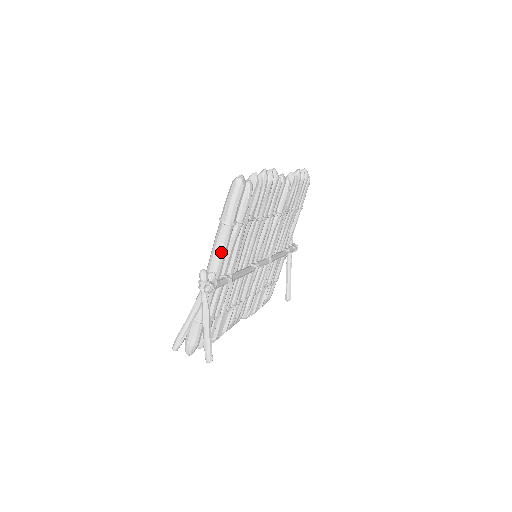
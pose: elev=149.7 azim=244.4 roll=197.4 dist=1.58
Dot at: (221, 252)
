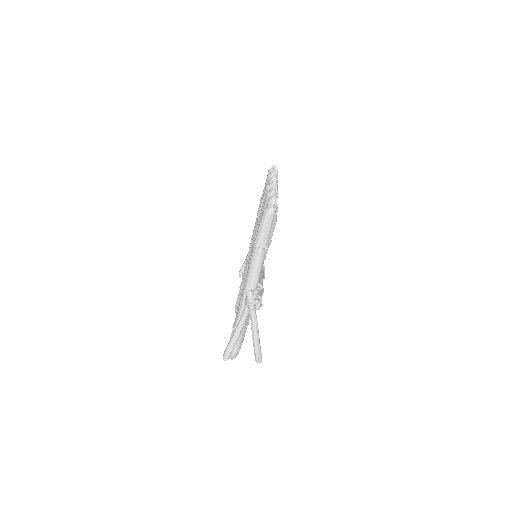
Dot at: (259, 271)
